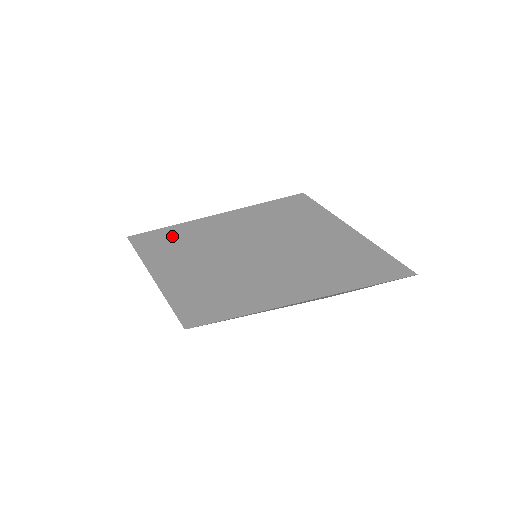
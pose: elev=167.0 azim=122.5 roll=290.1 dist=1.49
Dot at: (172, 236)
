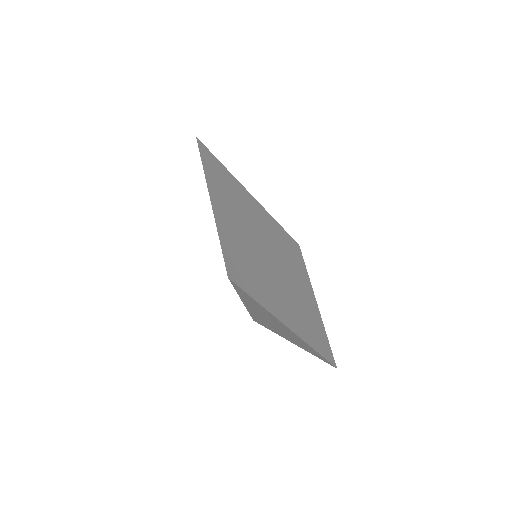
Dot at: (227, 180)
